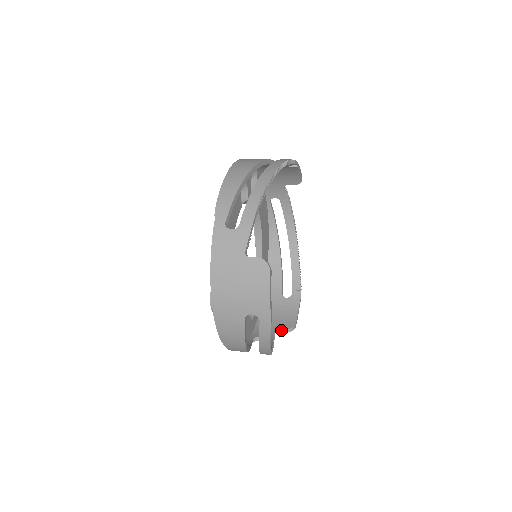
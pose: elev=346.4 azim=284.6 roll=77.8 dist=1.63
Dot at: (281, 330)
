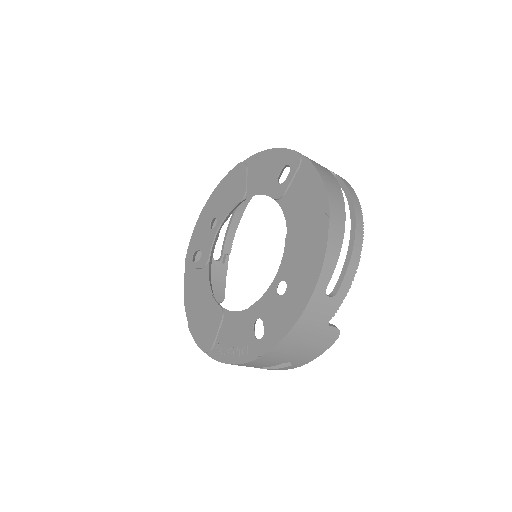
Dot at: (330, 325)
